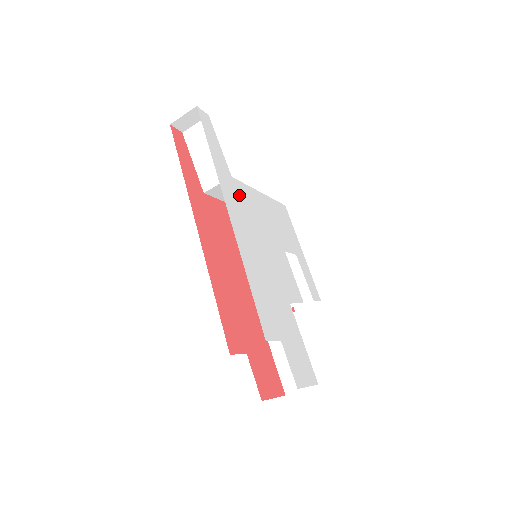
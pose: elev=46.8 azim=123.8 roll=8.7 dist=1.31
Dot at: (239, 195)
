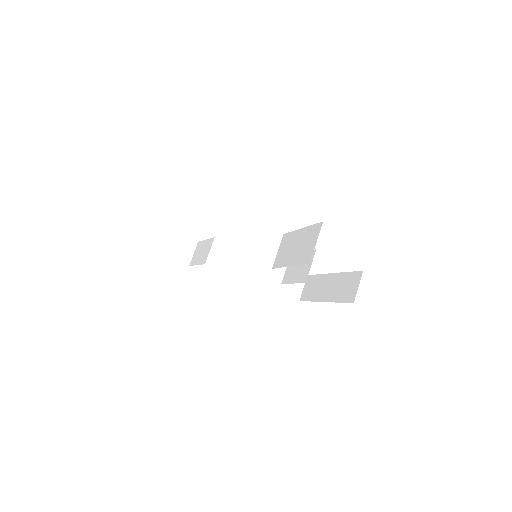
Dot at: occluded
